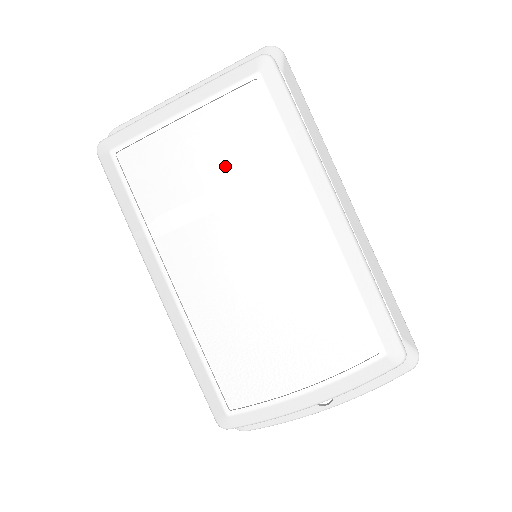
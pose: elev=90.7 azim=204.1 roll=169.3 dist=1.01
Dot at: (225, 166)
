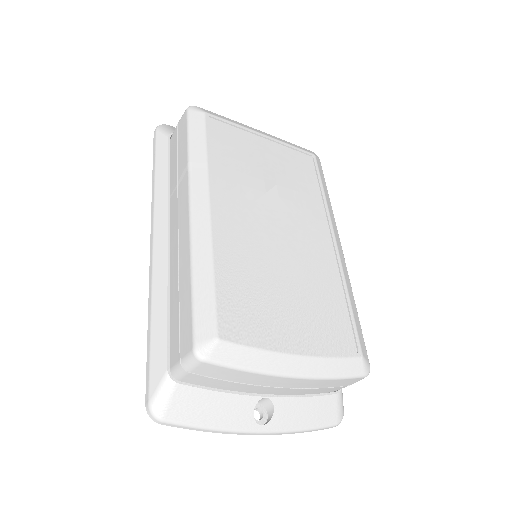
Dot at: (281, 177)
